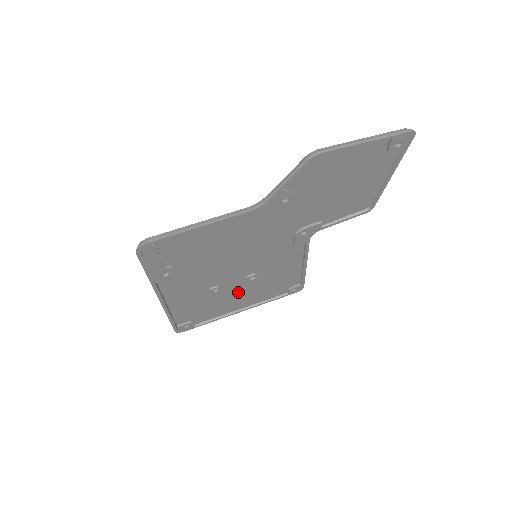
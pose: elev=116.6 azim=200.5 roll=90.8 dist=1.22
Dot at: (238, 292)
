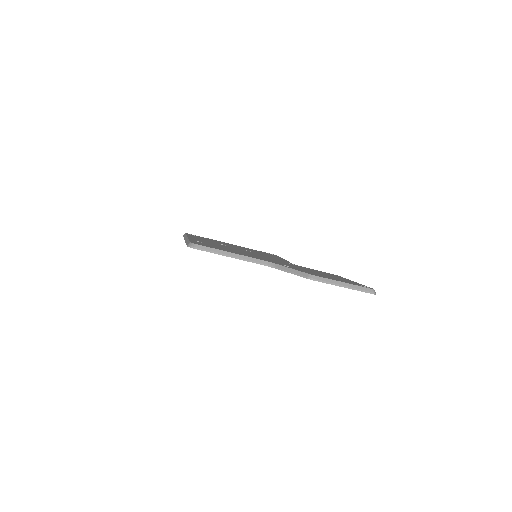
Dot at: occluded
